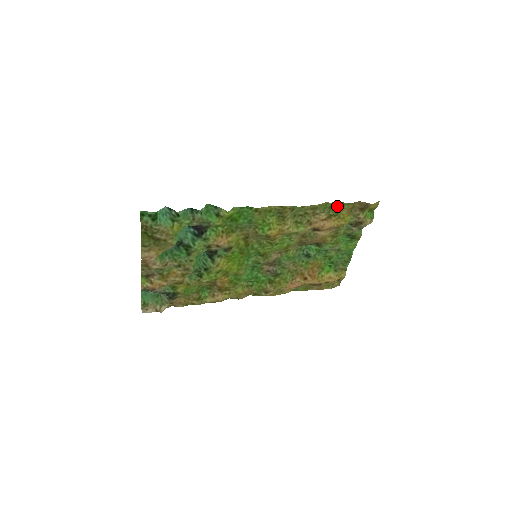
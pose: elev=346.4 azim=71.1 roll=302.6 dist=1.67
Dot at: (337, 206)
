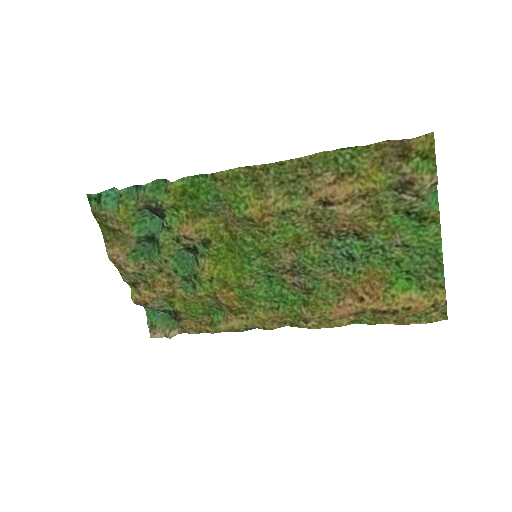
Dot at: (348, 156)
